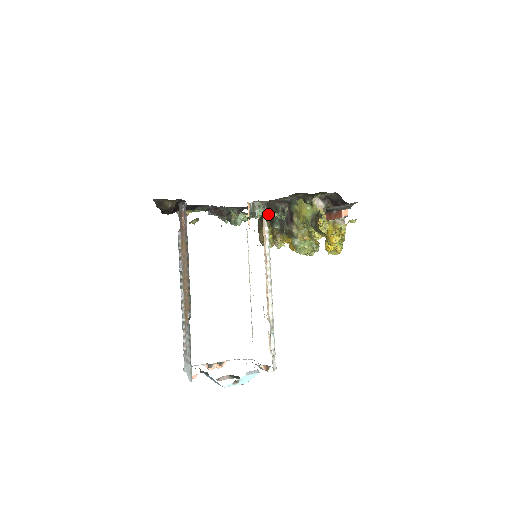
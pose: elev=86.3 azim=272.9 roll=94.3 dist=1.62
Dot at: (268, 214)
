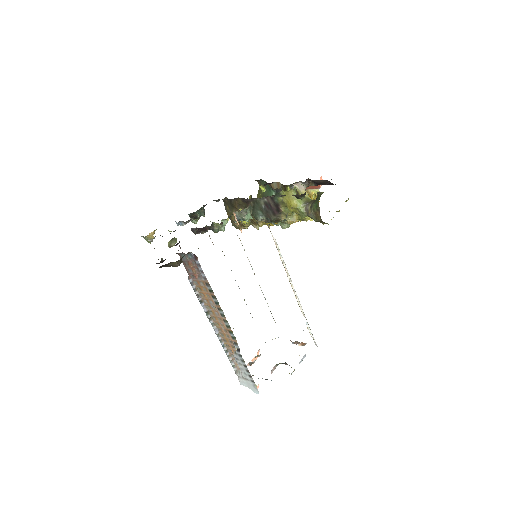
Dot at: (264, 221)
